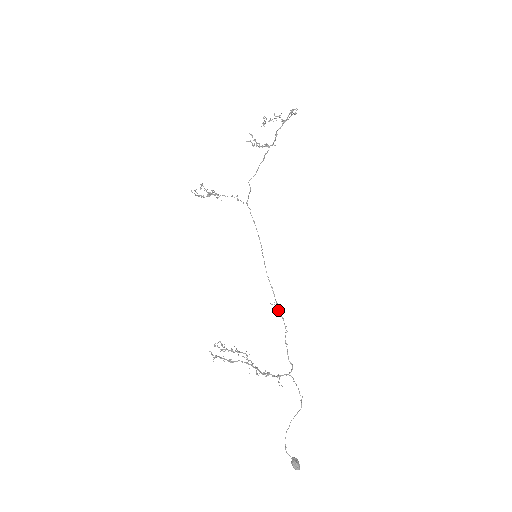
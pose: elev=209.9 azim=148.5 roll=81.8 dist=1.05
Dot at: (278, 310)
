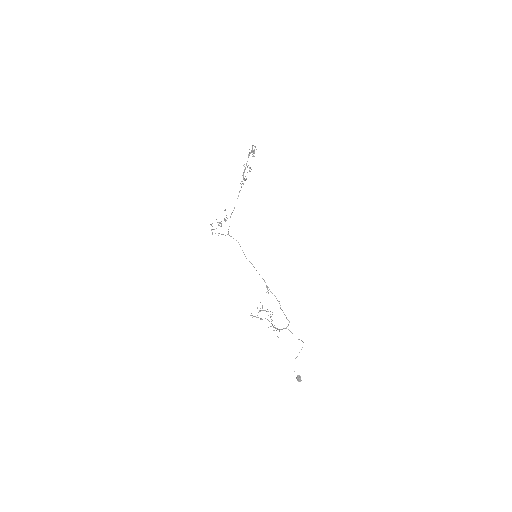
Dot at: (270, 291)
